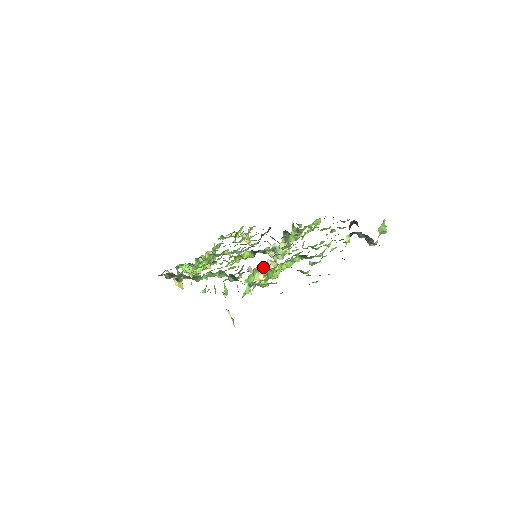
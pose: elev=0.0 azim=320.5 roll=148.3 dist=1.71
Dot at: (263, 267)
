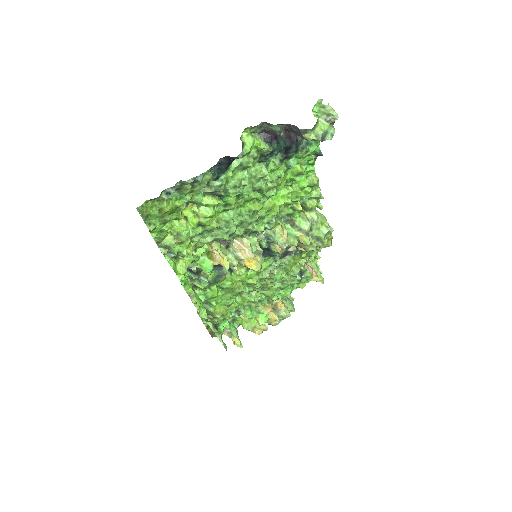
Dot at: (251, 259)
